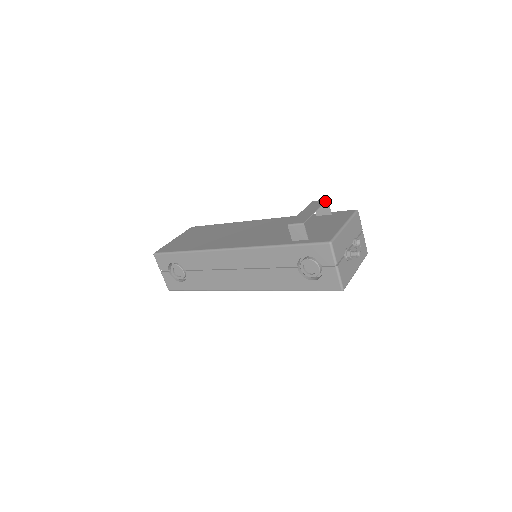
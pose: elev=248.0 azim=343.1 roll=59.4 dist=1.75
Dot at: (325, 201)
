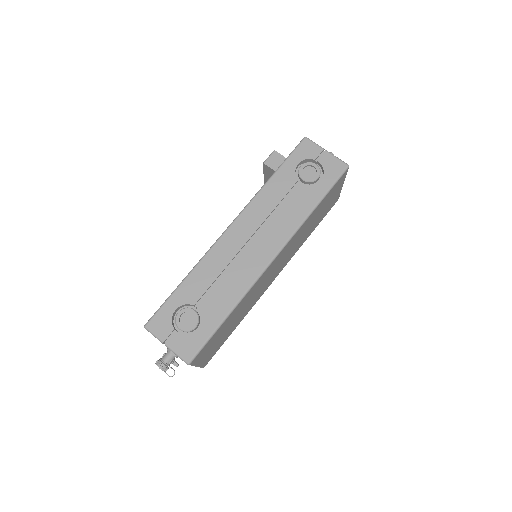
Dot at: occluded
